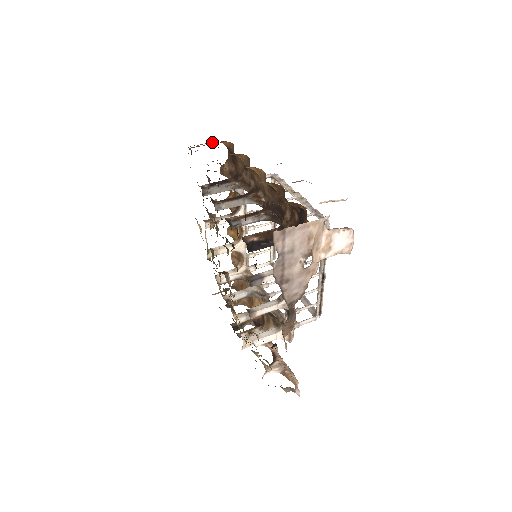
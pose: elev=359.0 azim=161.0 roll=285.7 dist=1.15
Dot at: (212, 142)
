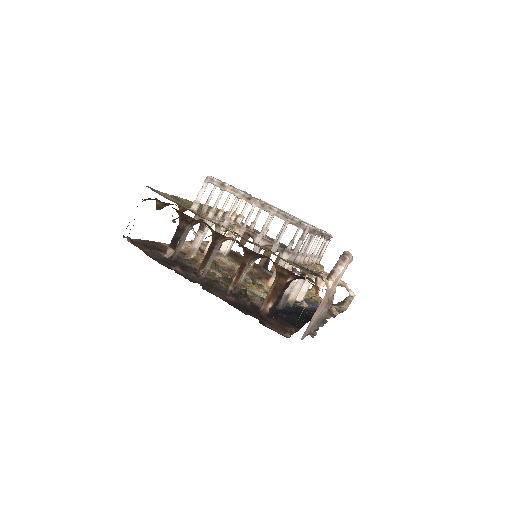
Dot at: occluded
